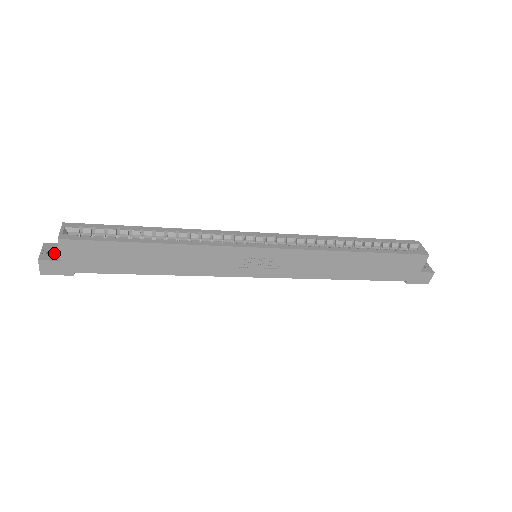
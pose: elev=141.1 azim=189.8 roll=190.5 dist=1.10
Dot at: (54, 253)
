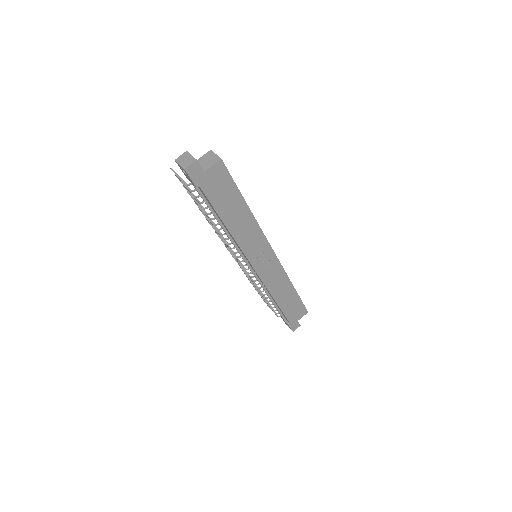
Dot at: occluded
